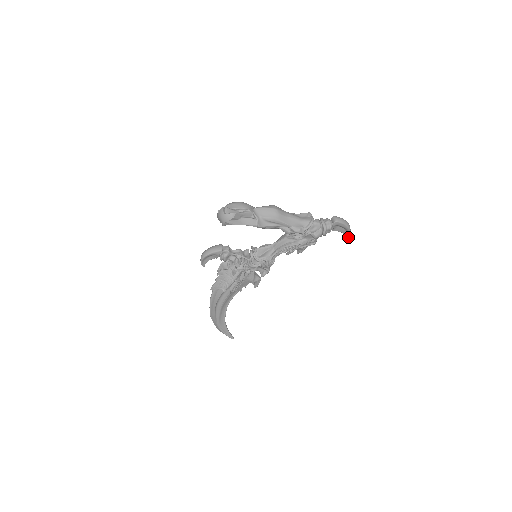
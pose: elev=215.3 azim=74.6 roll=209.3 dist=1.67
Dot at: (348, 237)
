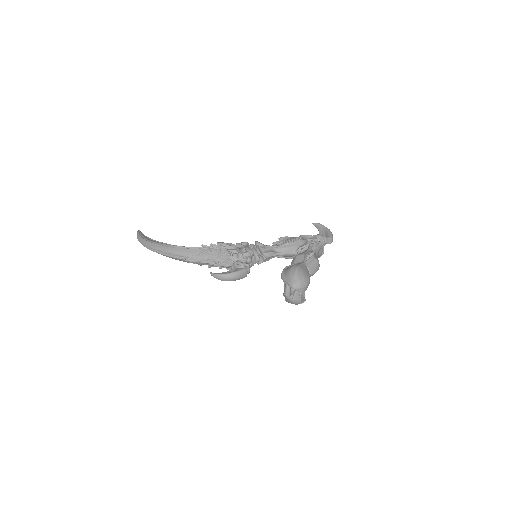
Dot at: (316, 226)
